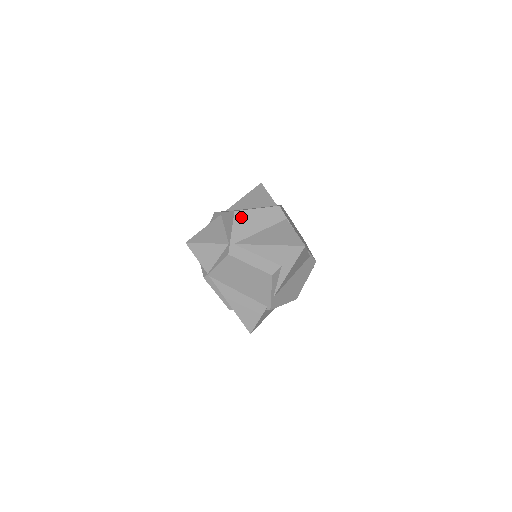
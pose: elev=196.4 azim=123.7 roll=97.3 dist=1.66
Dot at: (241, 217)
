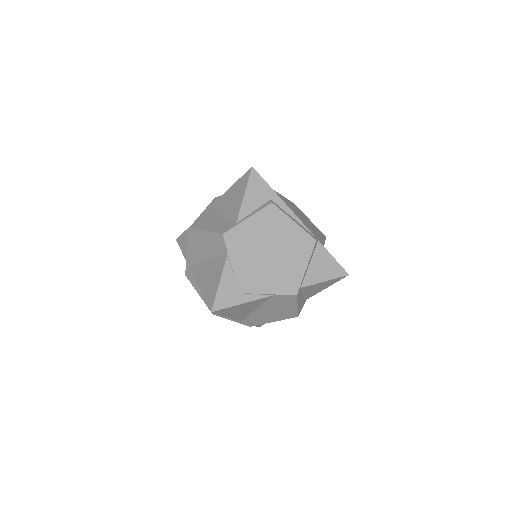
Dot at: (193, 237)
